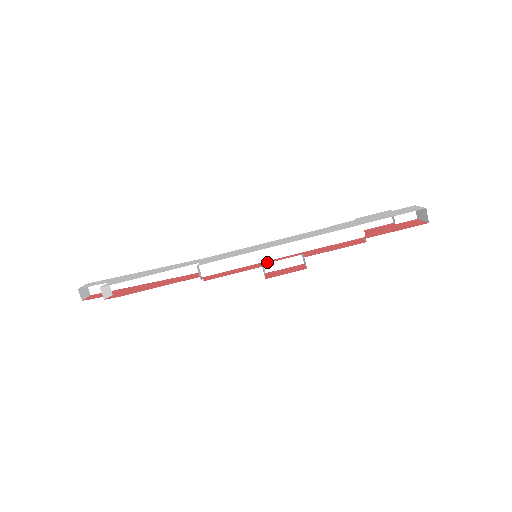
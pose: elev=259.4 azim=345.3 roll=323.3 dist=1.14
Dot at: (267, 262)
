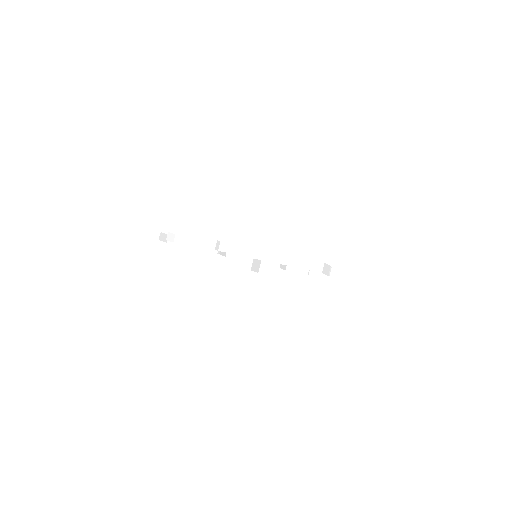
Dot at: (255, 258)
